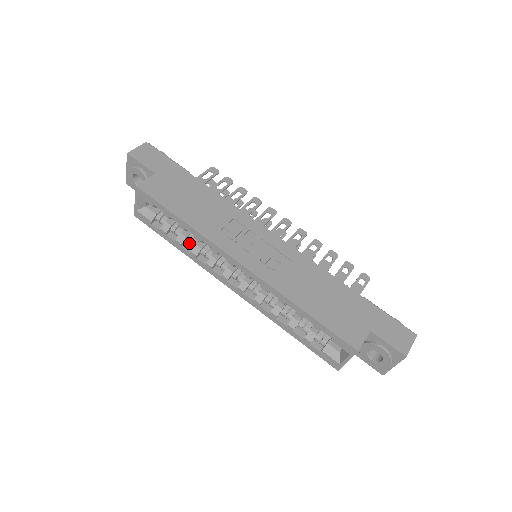
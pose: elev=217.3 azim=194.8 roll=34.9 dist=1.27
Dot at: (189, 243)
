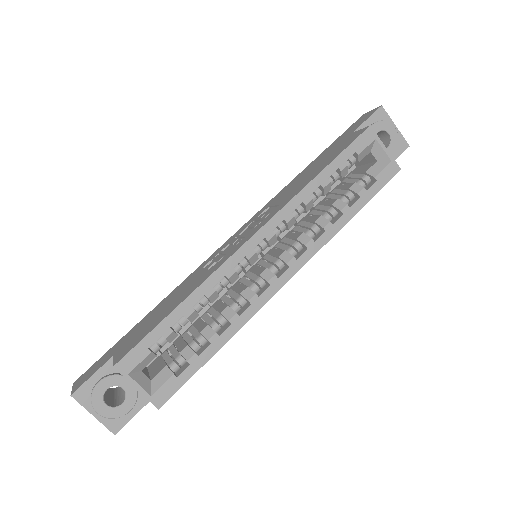
Dot at: (218, 325)
